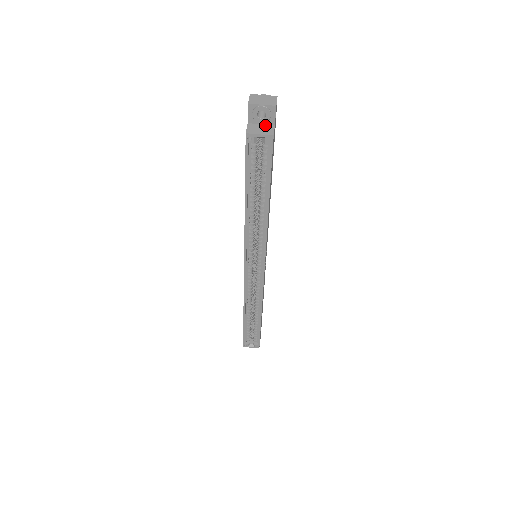
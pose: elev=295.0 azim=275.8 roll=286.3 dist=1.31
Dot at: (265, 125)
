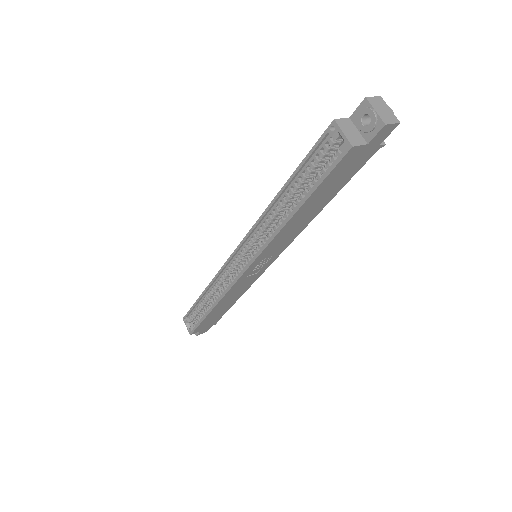
Dot at: (360, 134)
